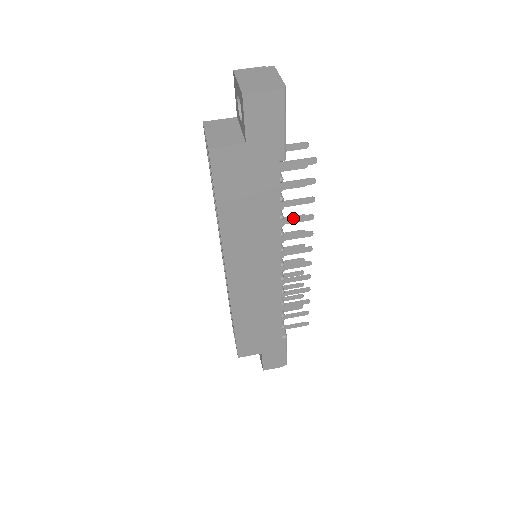
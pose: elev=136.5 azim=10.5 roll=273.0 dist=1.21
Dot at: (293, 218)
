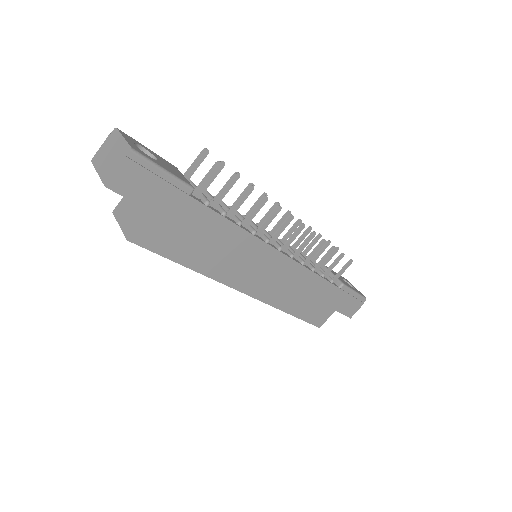
Dot at: (251, 213)
